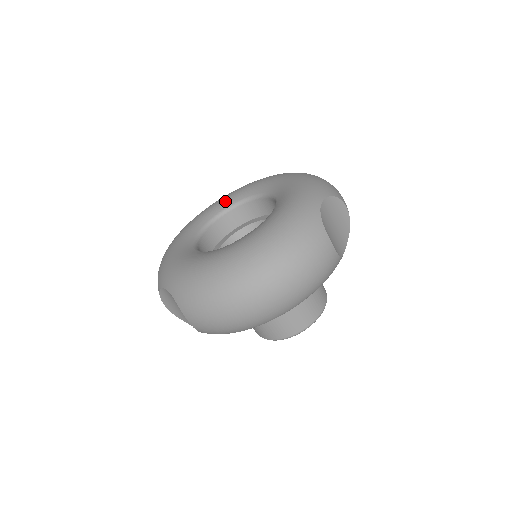
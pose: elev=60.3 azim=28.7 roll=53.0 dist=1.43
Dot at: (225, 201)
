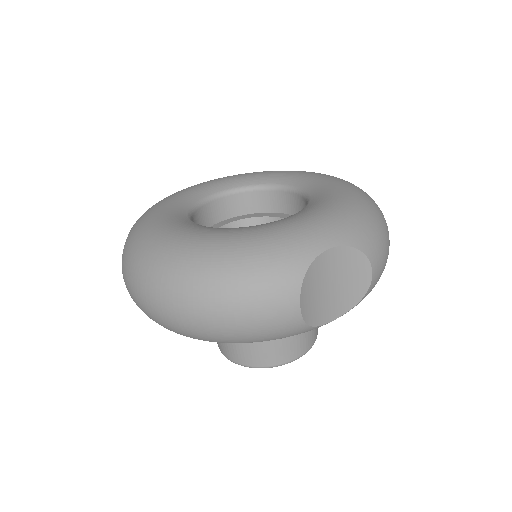
Dot at: (274, 176)
